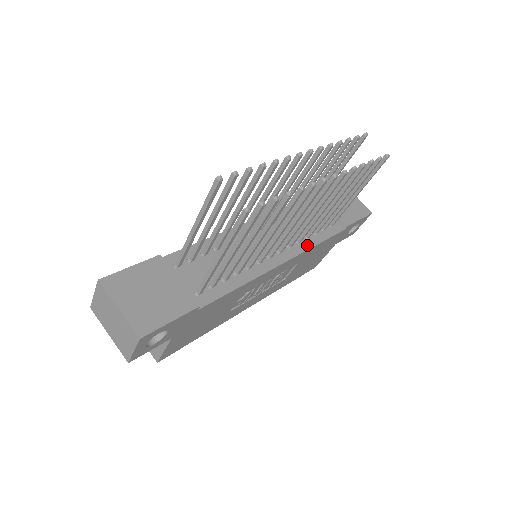
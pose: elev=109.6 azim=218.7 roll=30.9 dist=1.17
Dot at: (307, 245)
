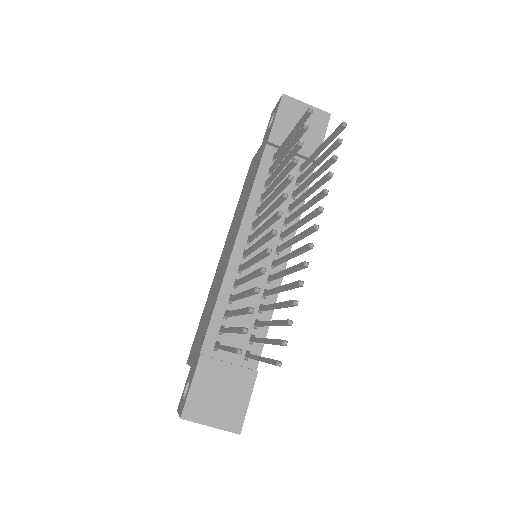
Dot at: (295, 219)
